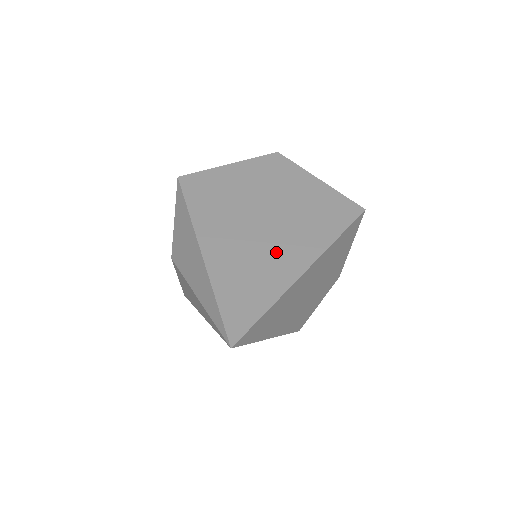
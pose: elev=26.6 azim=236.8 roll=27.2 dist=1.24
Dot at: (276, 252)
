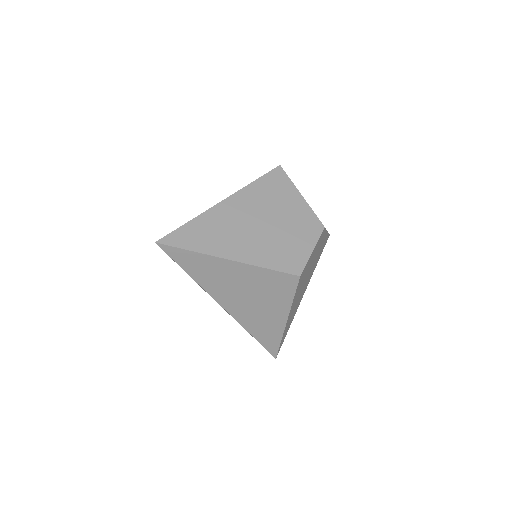
Dot at: occluded
